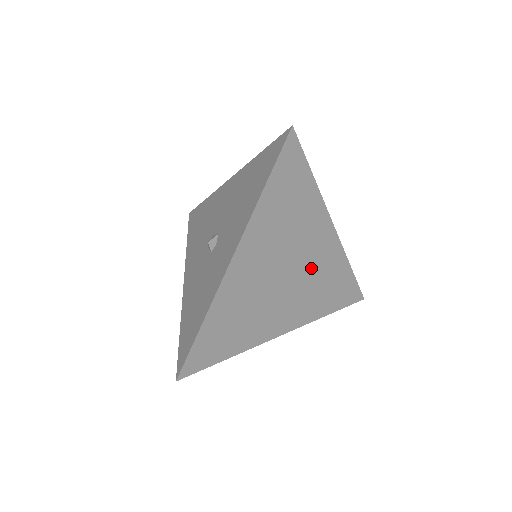
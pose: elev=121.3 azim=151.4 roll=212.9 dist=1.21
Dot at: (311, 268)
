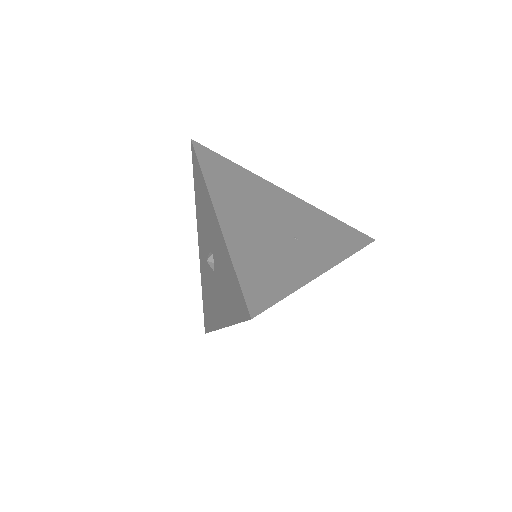
Dot at: (296, 218)
